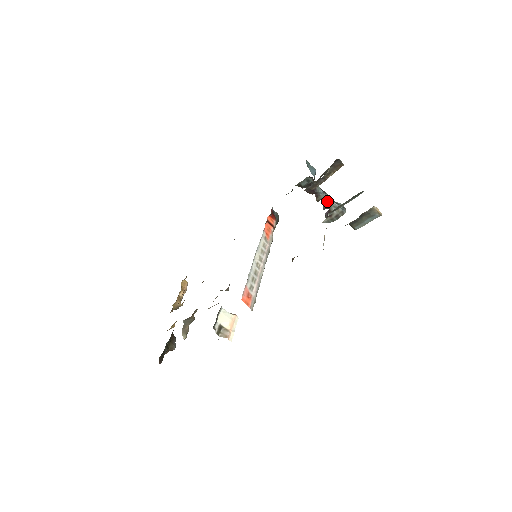
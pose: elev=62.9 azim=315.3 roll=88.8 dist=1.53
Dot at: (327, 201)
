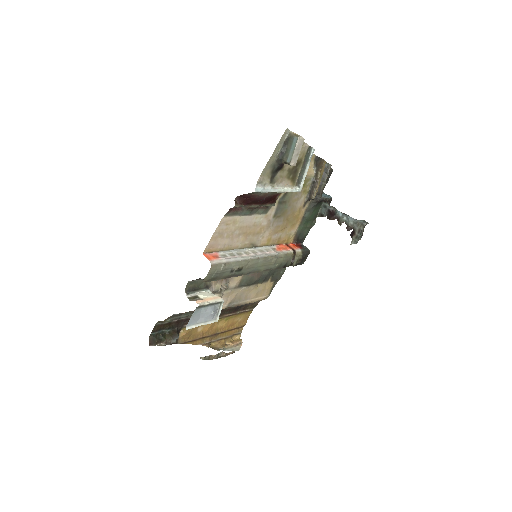
Dot at: (347, 220)
